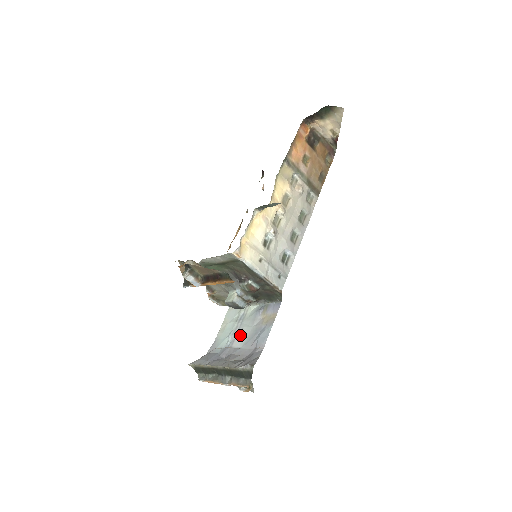
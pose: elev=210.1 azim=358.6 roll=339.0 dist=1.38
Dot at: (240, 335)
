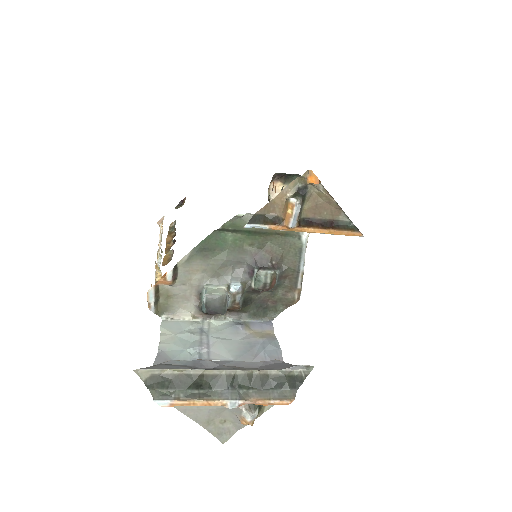
Dot at: (219, 347)
